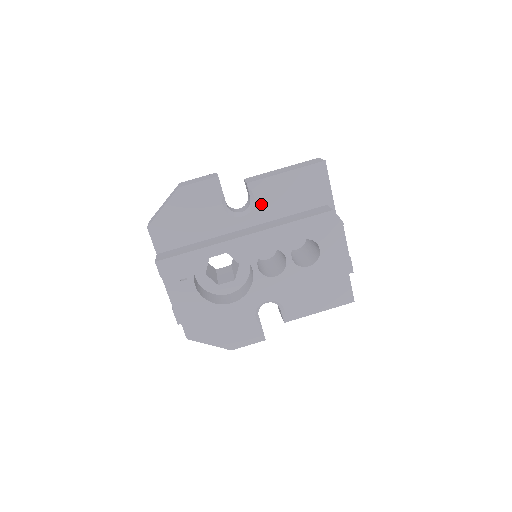
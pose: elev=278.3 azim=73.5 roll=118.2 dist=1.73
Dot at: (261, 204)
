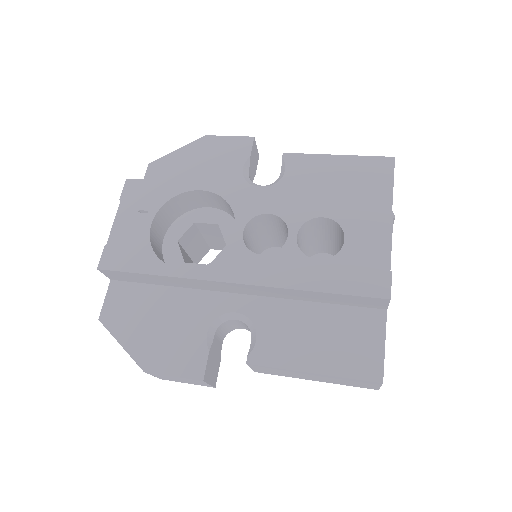
Dot at: (290, 181)
